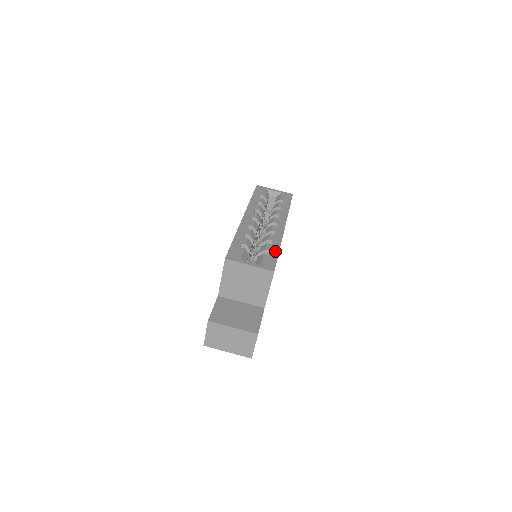
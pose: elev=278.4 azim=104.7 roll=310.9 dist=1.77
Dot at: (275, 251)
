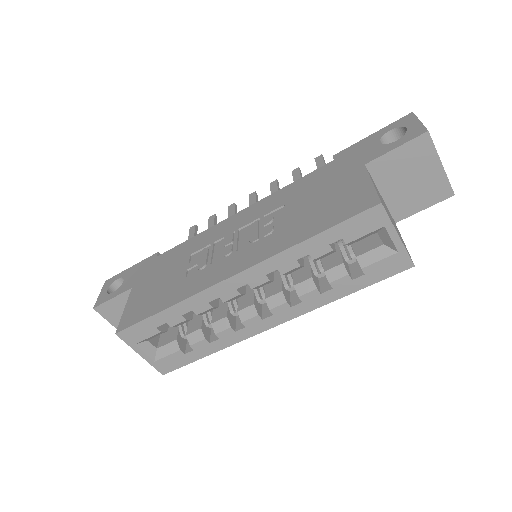
Dot at: (200, 354)
